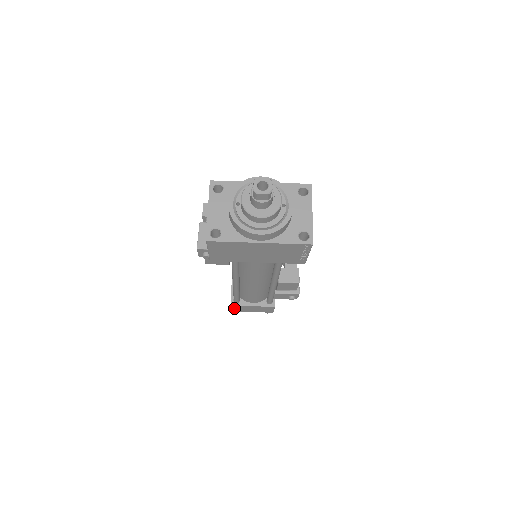
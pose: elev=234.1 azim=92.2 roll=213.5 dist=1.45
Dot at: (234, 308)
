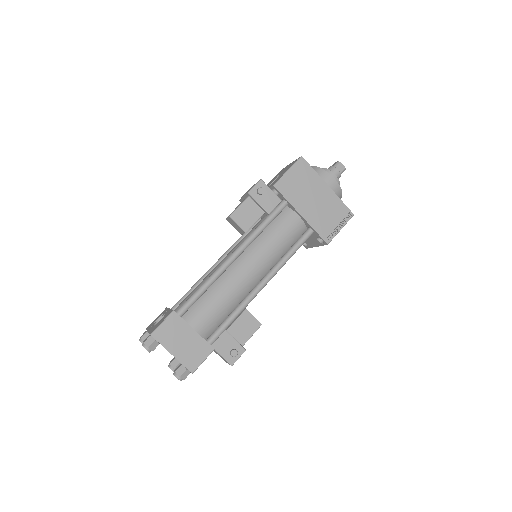
Dot at: (166, 324)
